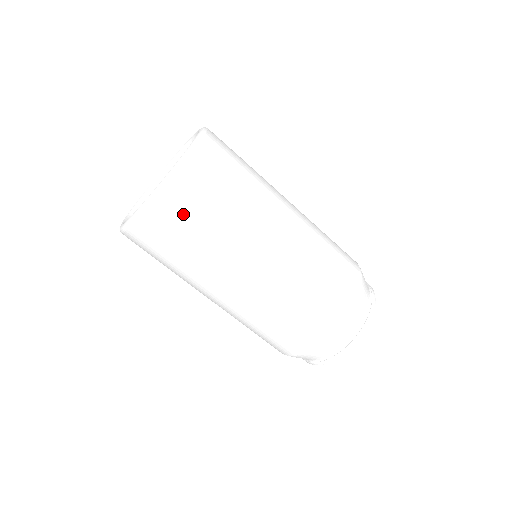
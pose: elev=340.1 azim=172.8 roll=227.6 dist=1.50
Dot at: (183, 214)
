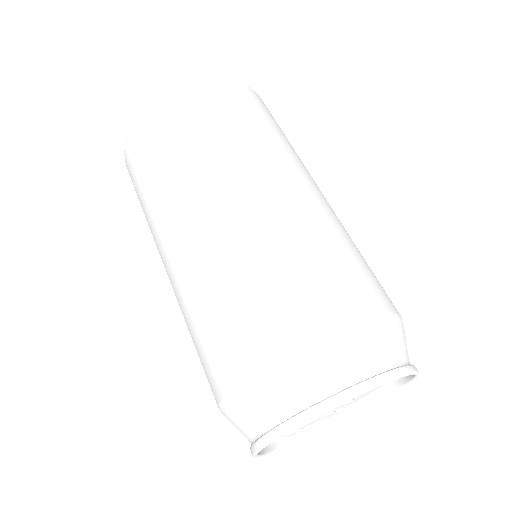
Dot at: (142, 148)
